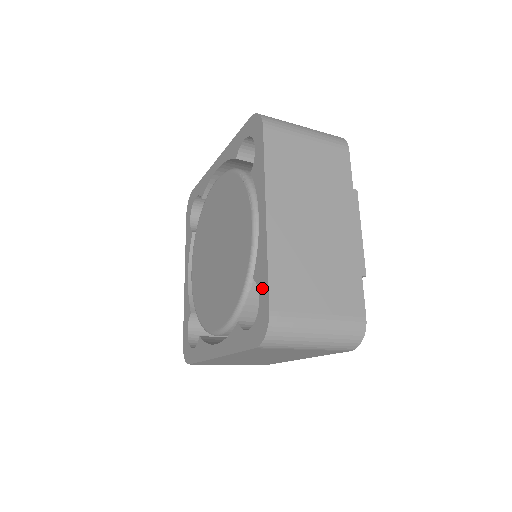
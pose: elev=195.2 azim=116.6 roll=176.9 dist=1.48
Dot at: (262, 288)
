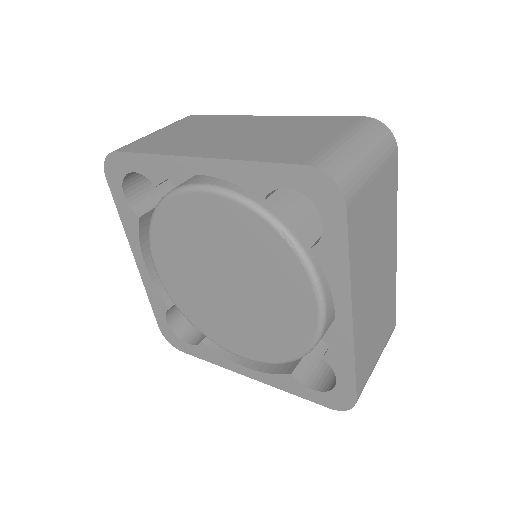
Dot at: (343, 376)
